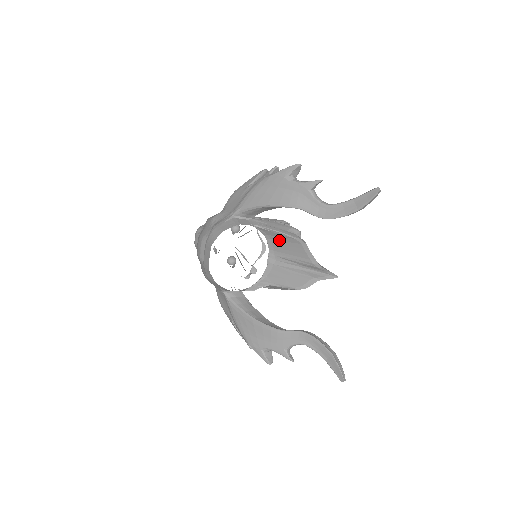
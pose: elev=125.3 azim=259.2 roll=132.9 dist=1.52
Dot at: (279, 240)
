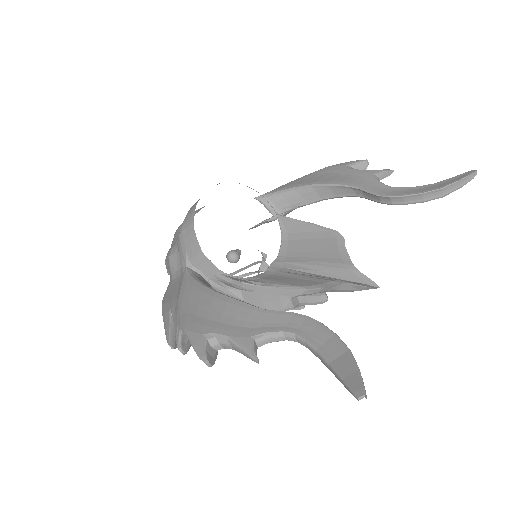
Dot at: (301, 239)
